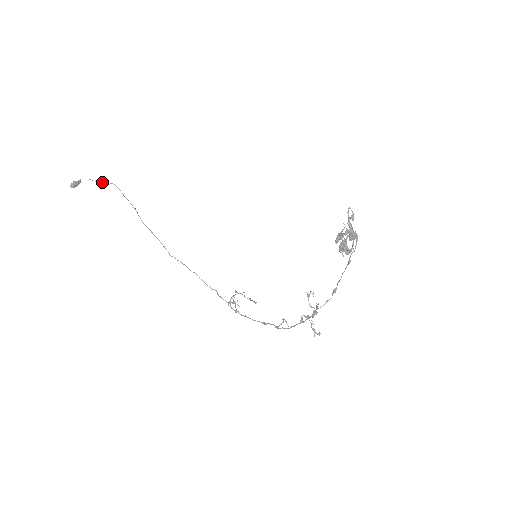
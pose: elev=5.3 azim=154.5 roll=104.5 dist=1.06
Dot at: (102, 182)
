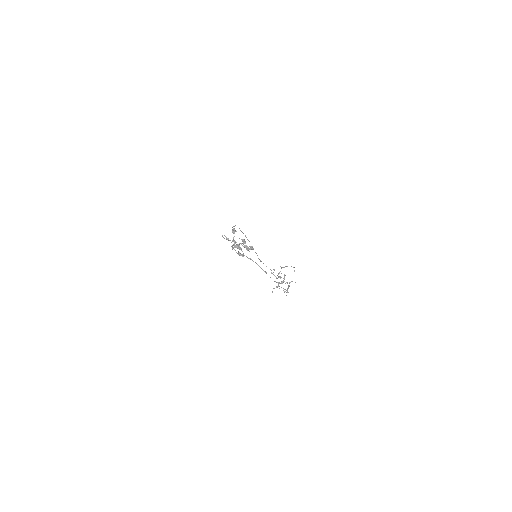
Dot at: occluded
